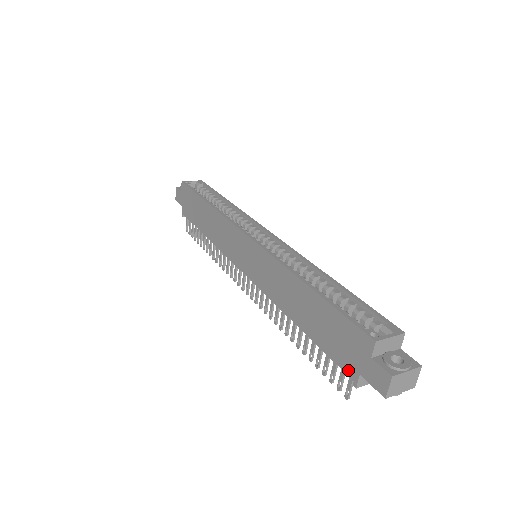
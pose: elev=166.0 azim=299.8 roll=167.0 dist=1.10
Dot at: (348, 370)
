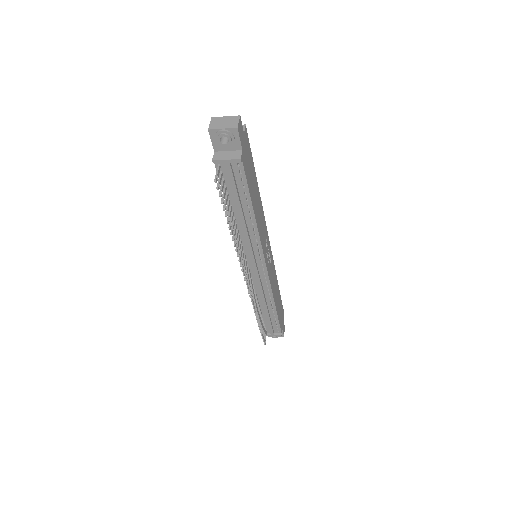
Dot at: (216, 164)
